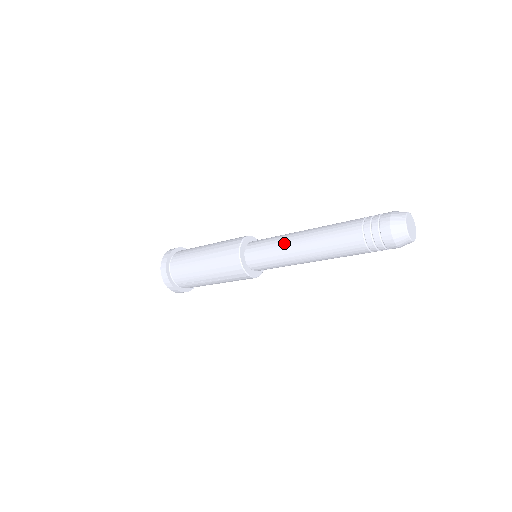
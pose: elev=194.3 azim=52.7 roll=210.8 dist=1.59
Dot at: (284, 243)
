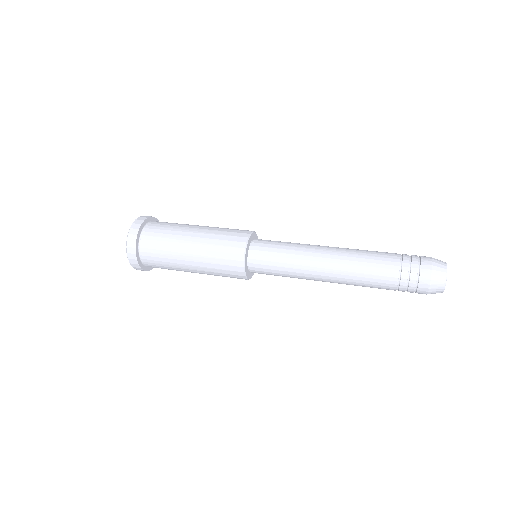
Dot at: (302, 277)
